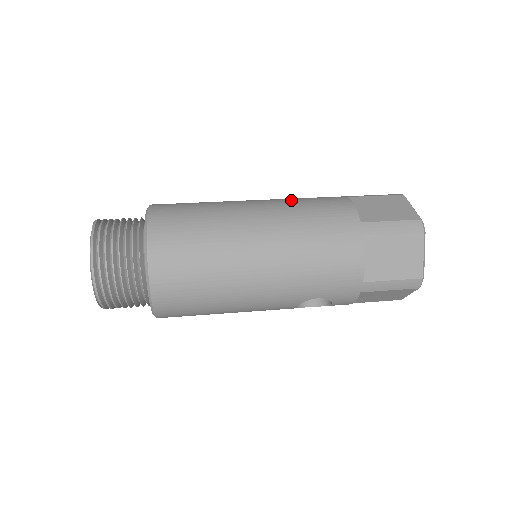
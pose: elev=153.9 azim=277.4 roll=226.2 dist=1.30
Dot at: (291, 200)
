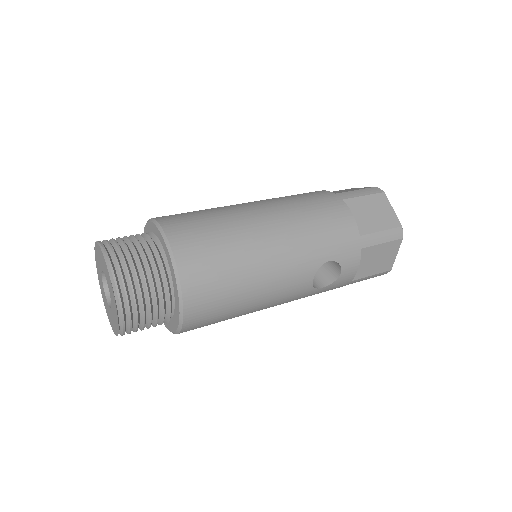
Dot at: occluded
